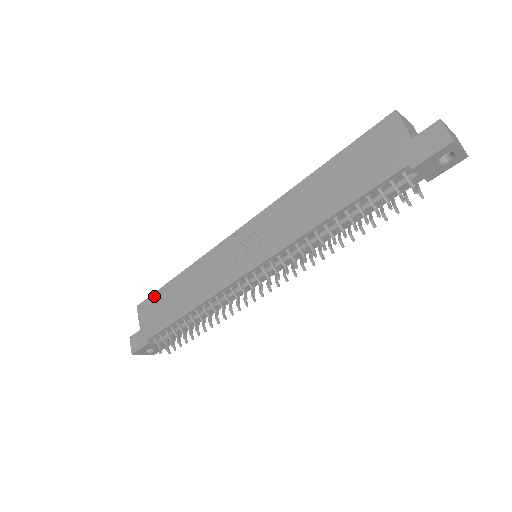
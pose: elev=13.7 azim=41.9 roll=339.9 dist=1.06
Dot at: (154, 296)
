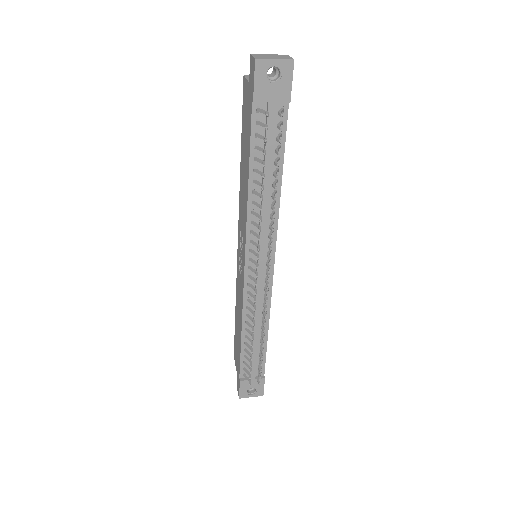
Dot at: (234, 339)
